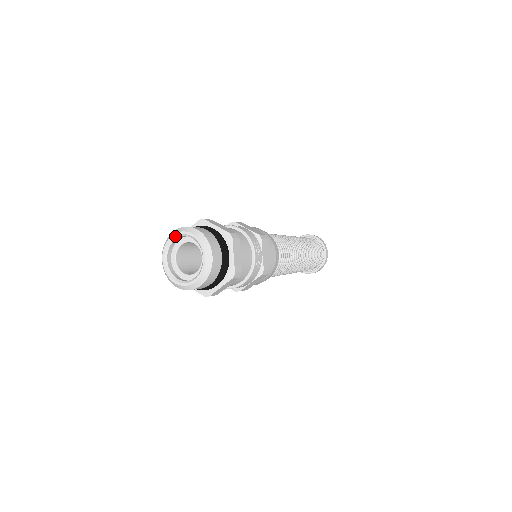
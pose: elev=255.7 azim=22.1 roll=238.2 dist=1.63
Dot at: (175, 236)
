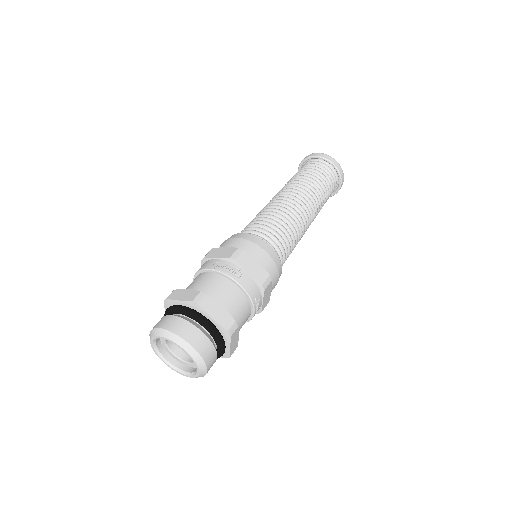
Dot at: occluded
